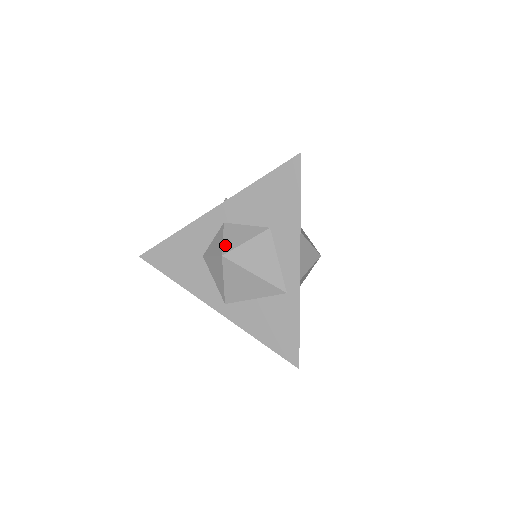
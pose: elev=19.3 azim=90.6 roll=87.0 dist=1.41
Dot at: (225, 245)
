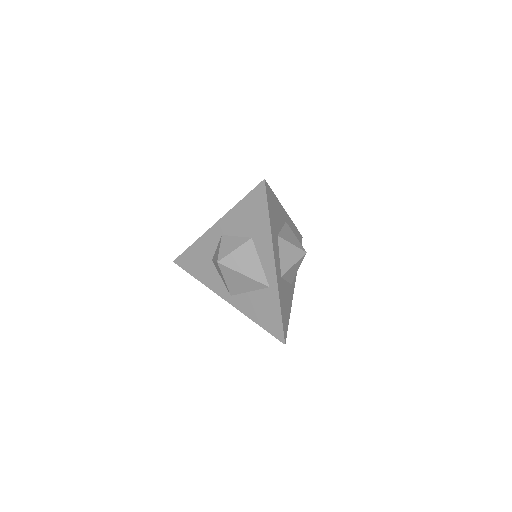
Dot at: (220, 253)
